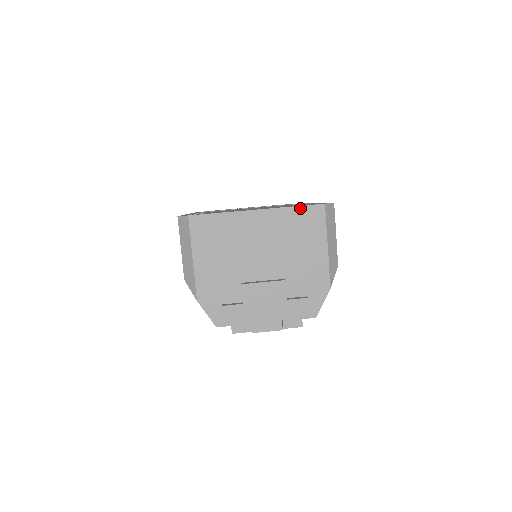
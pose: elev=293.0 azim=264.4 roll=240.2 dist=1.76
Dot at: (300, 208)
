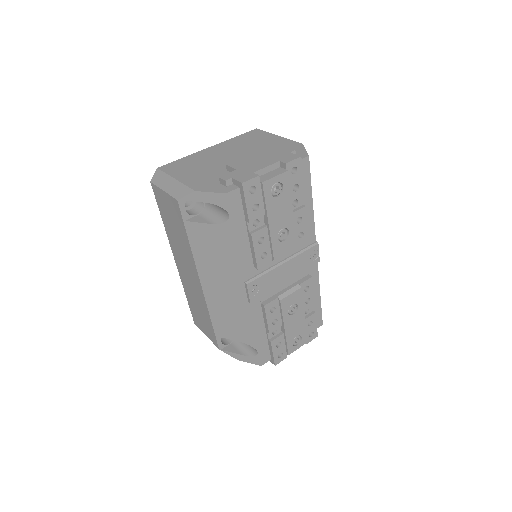
Dot at: (241, 136)
